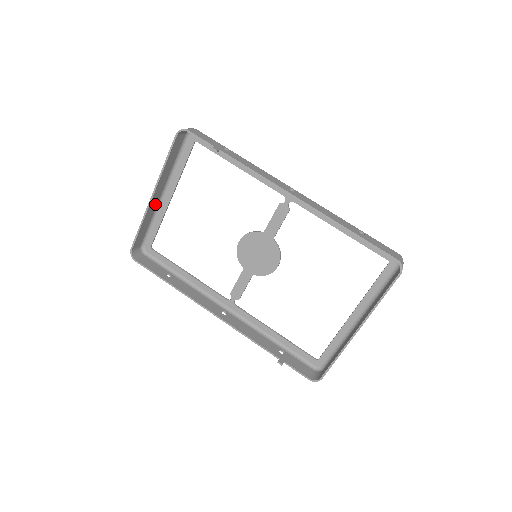
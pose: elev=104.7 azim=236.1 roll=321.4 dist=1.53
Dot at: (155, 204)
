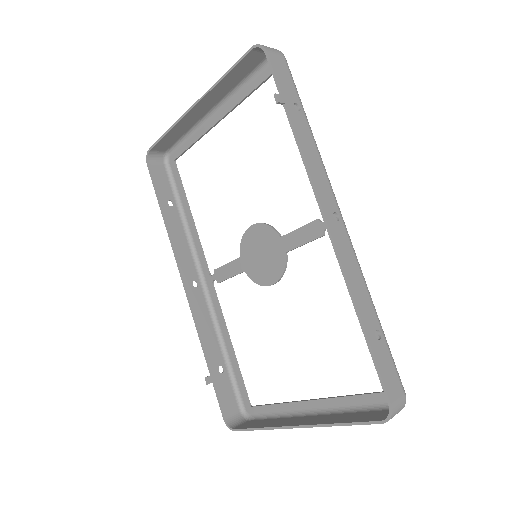
Dot at: (197, 117)
